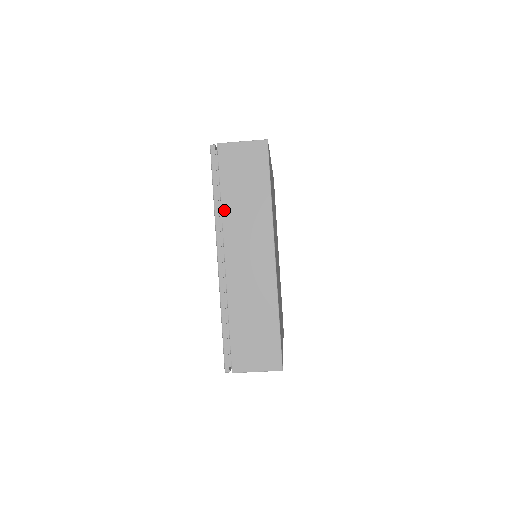
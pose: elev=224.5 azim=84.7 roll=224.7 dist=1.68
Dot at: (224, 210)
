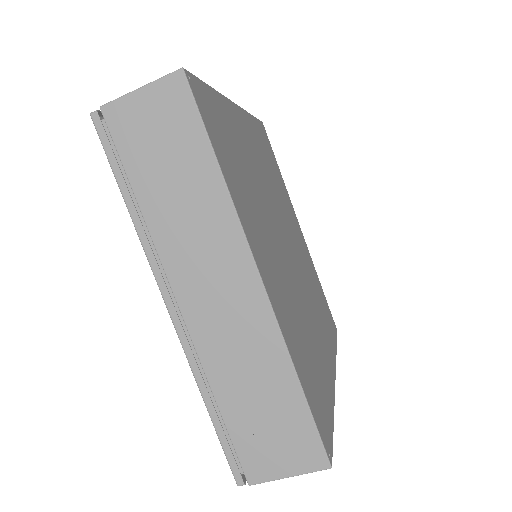
Dot at: (150, 223)
